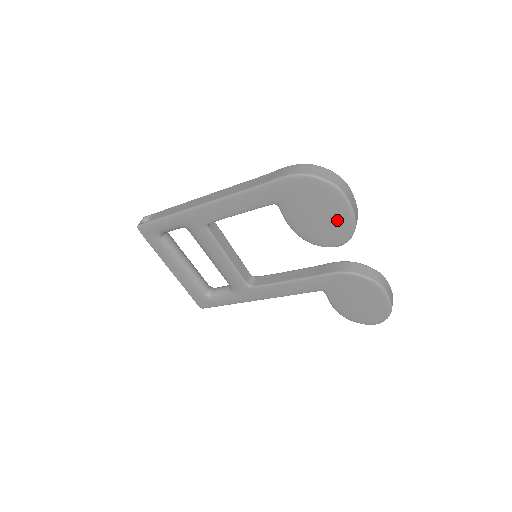
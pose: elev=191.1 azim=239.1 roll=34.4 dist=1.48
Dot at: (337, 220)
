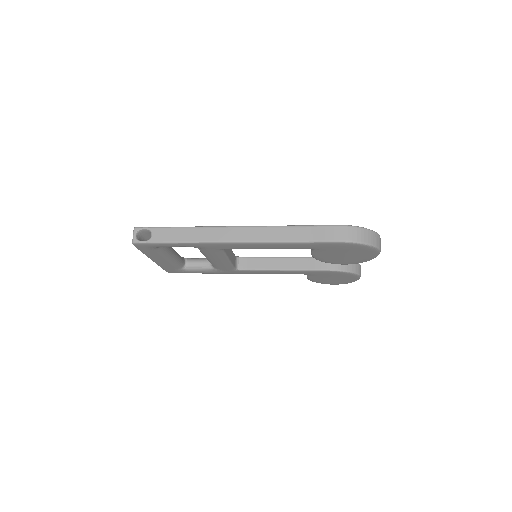
Dot at: (360, 258)
